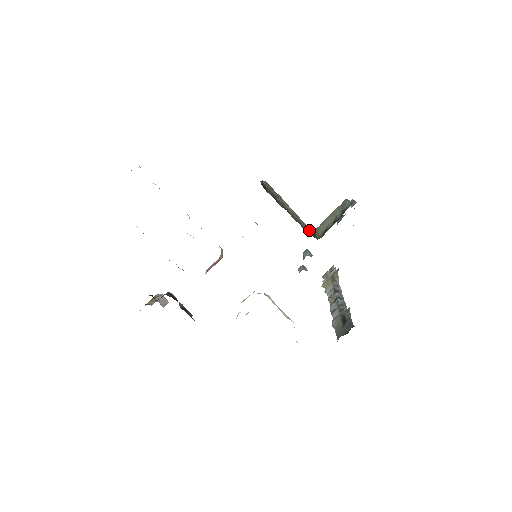
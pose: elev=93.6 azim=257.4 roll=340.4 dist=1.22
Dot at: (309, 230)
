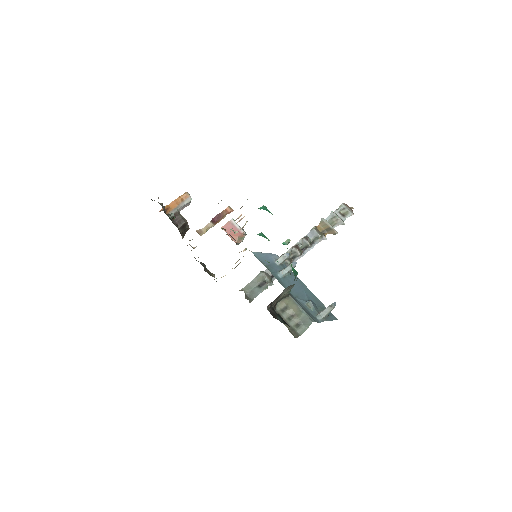
Dot at: (285, 295)
